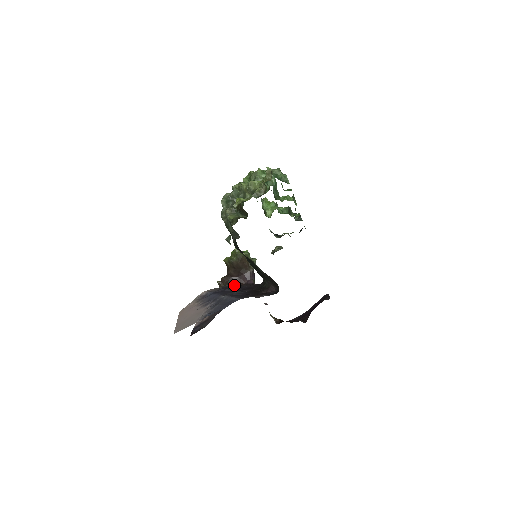
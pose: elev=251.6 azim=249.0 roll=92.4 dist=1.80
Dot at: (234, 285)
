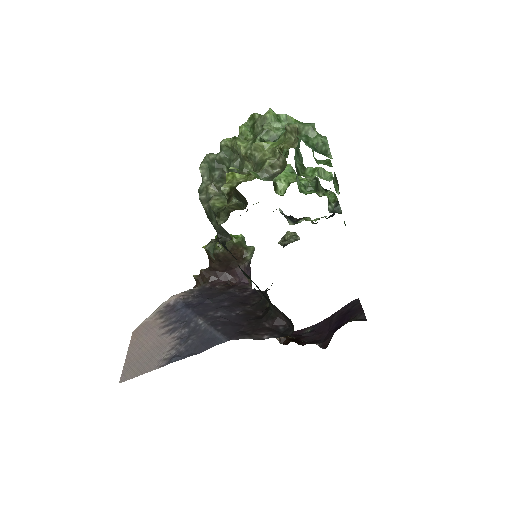
Dot at: (219, 286)
